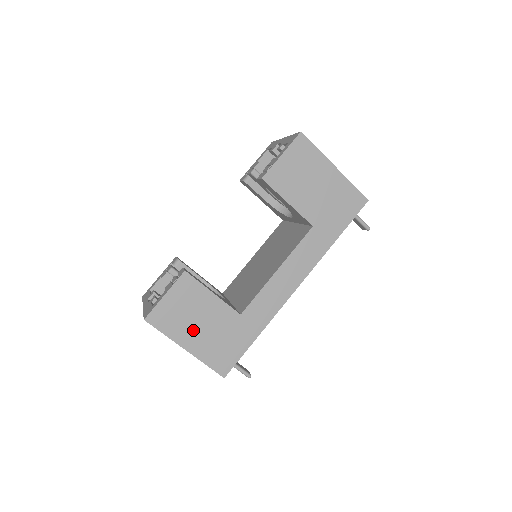
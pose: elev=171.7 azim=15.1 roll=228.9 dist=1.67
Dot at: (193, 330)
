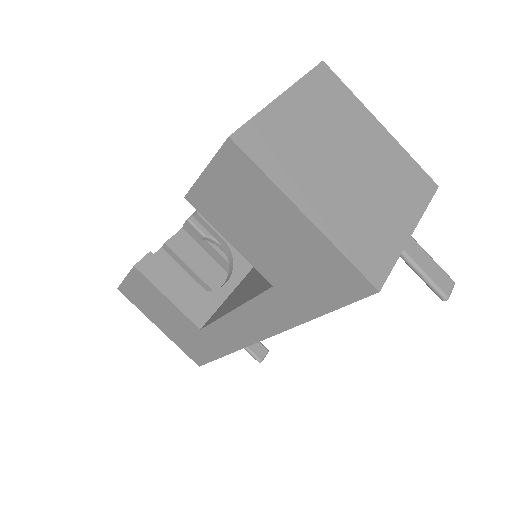
Dot at: (160, 317)
